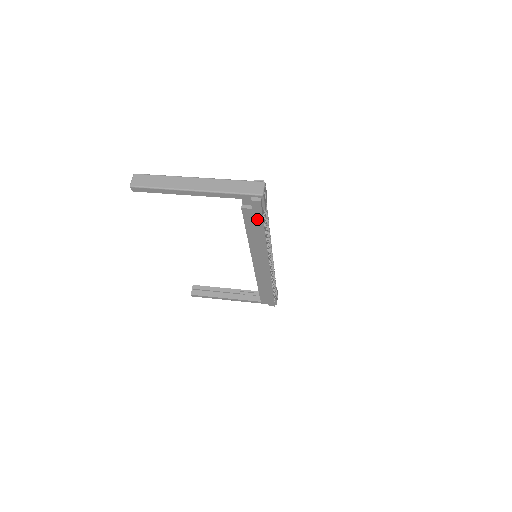
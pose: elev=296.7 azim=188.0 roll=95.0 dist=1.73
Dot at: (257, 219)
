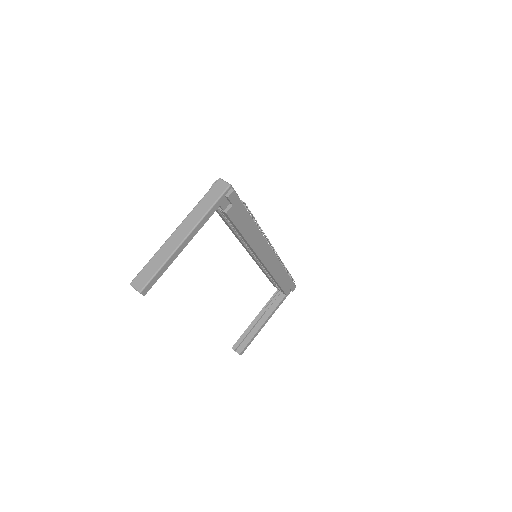
Dot at: (241, 212)
